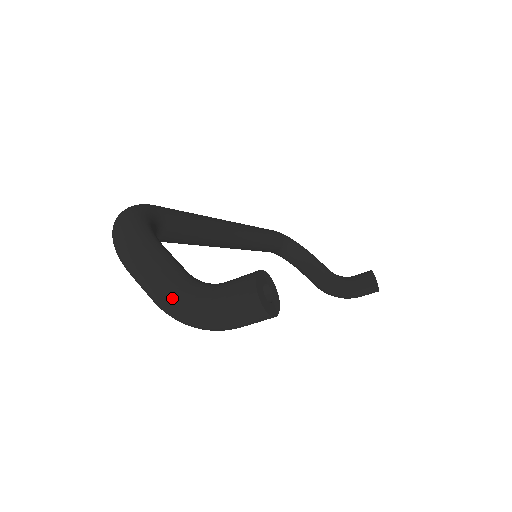
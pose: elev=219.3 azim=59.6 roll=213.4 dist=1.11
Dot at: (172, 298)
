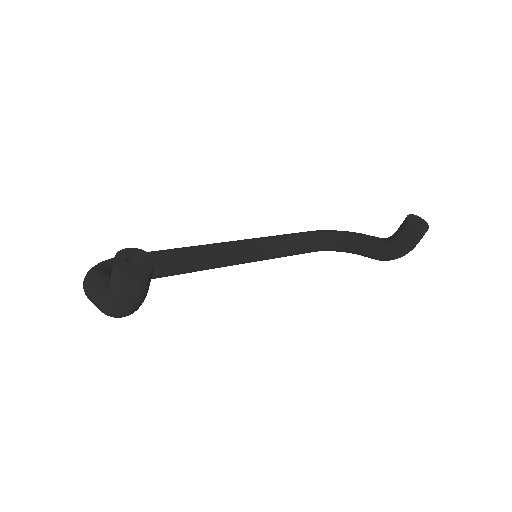
Dot at: (100, 302)
